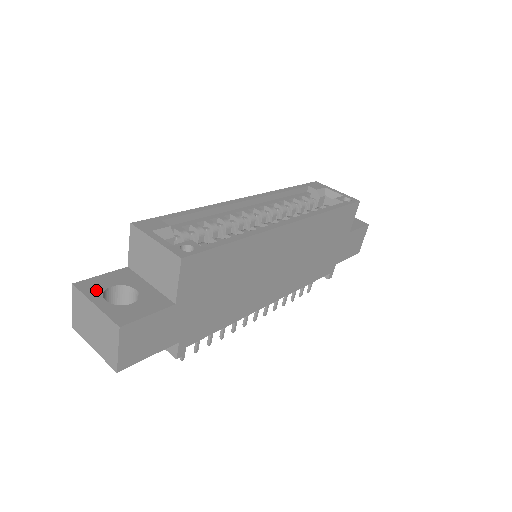
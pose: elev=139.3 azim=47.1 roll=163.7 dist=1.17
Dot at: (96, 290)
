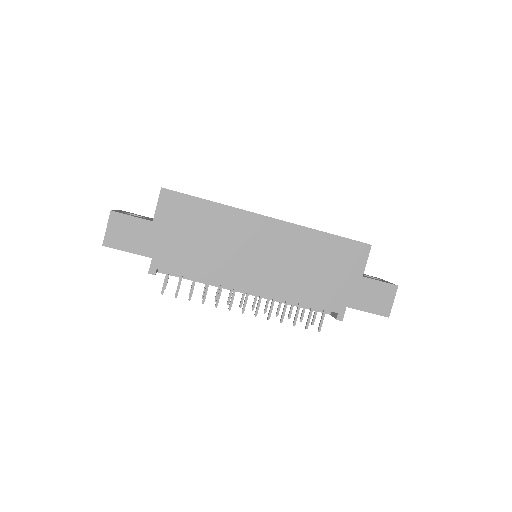
Dot at: (126, 212)
